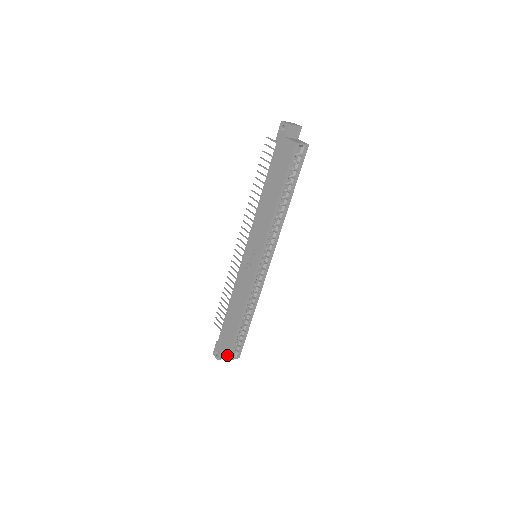
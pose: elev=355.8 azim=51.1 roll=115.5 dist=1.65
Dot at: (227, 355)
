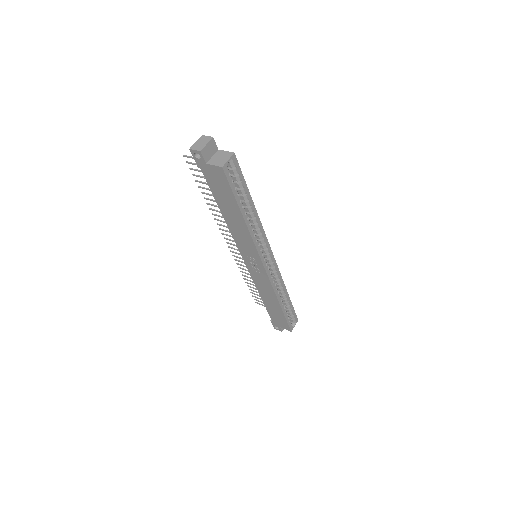
Dot at: (288, 329)
